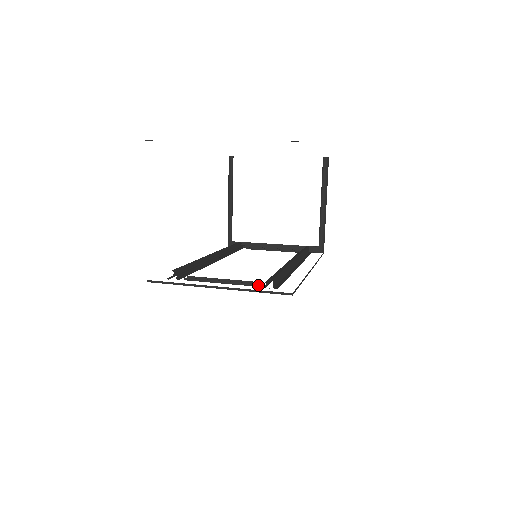
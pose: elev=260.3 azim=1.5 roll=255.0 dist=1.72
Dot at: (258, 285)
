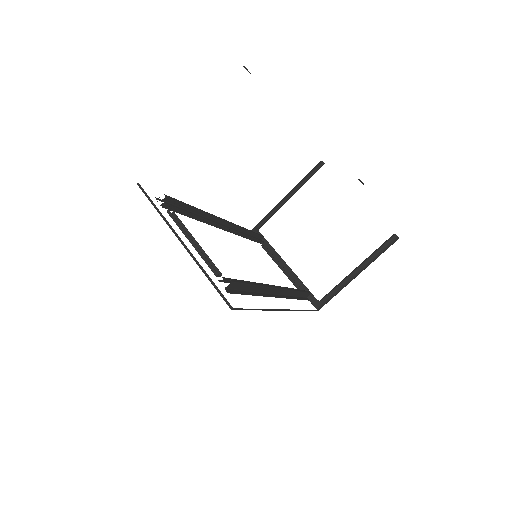
Dot at: (216, 274)
